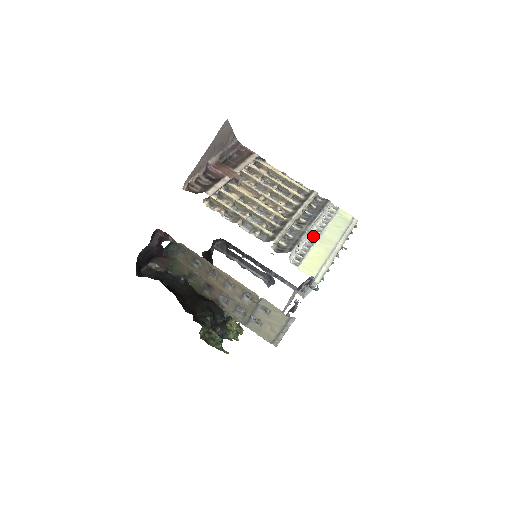
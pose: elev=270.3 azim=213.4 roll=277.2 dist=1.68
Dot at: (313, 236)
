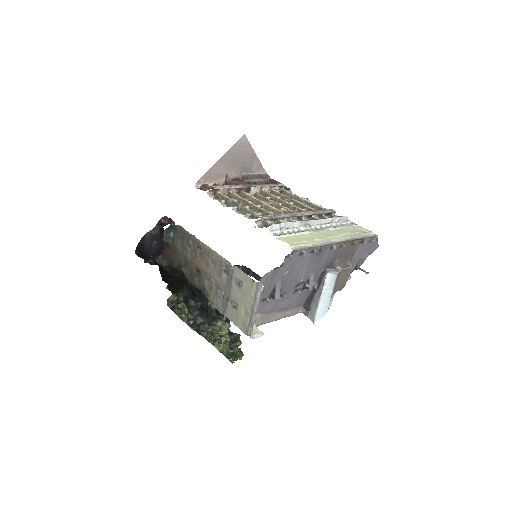
Dot at: occluded
